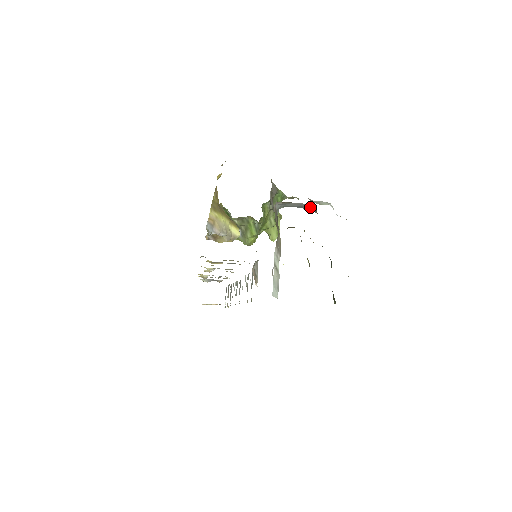
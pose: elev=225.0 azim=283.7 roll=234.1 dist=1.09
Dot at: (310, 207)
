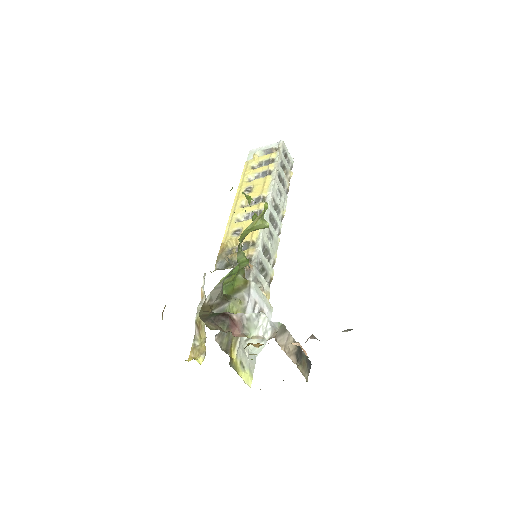
Dot at: (243, 330)
